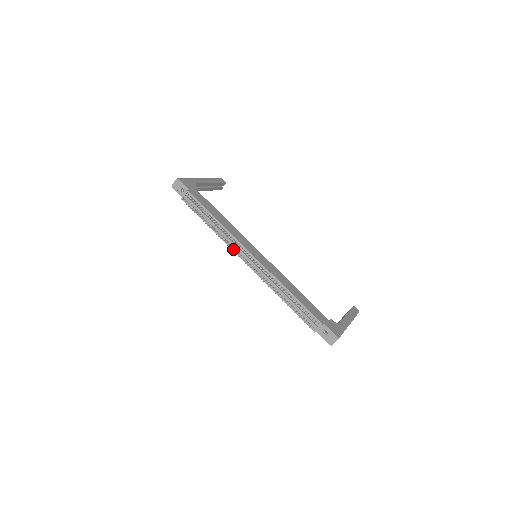
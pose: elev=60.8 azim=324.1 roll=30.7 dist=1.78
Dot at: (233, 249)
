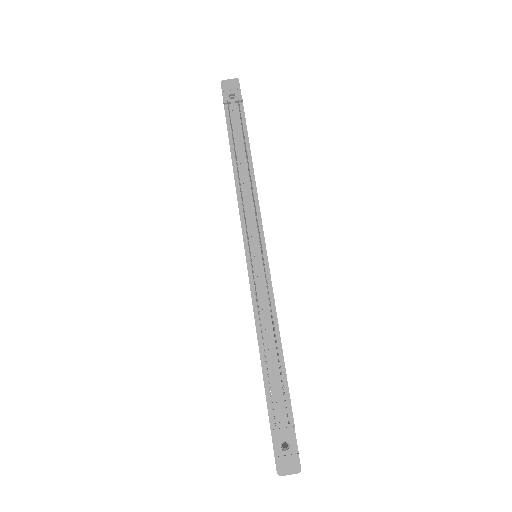
Dot at: (244, 215)
